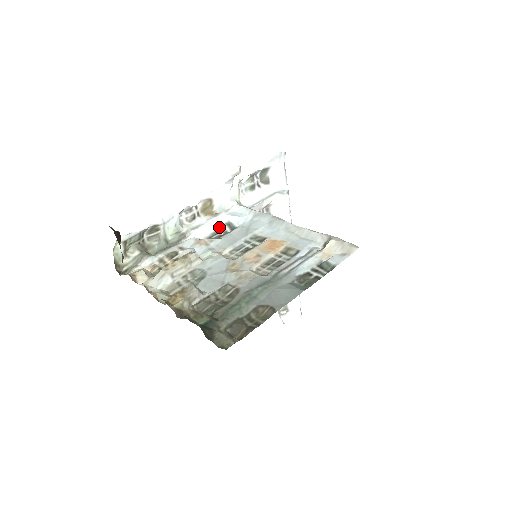
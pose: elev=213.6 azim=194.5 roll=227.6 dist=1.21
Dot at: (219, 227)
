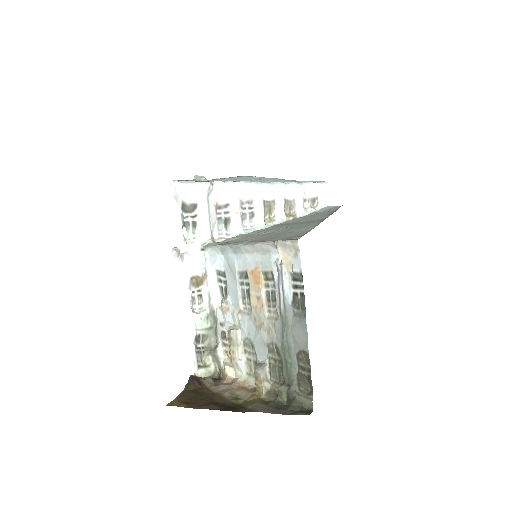
Dot at: (217, 282)
